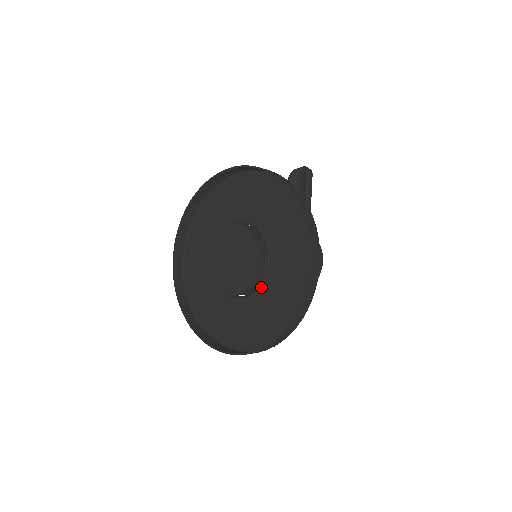
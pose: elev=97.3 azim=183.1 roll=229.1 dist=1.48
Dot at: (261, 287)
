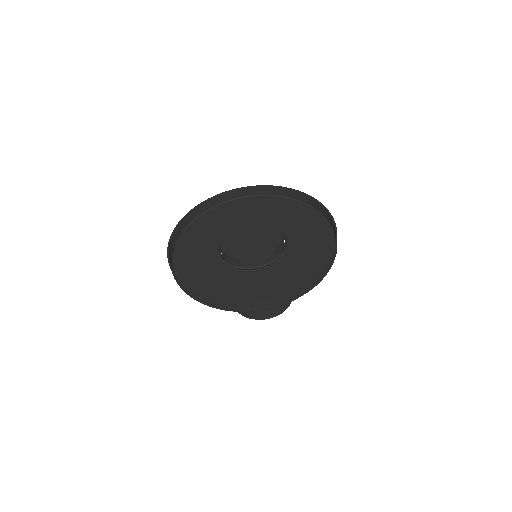
Dot at: (269, 265)
